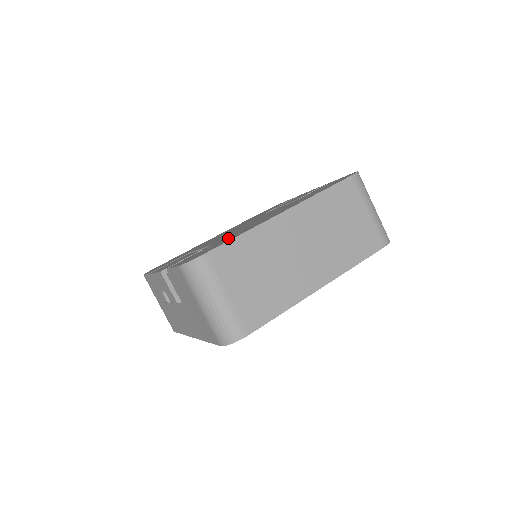
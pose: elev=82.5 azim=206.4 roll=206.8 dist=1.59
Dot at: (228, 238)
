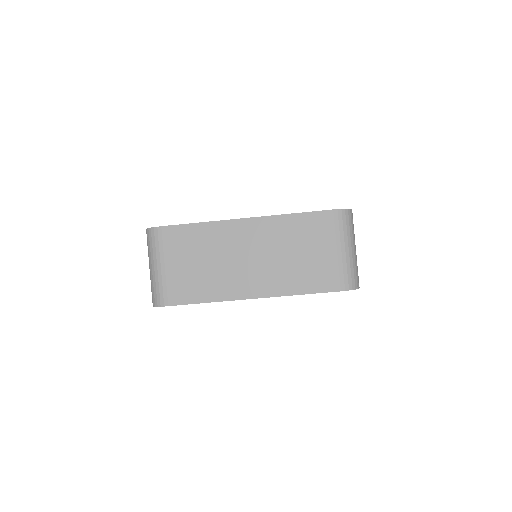
Dot at: occluded
